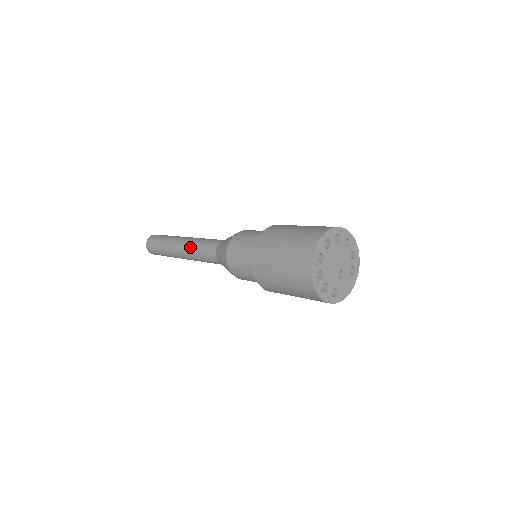
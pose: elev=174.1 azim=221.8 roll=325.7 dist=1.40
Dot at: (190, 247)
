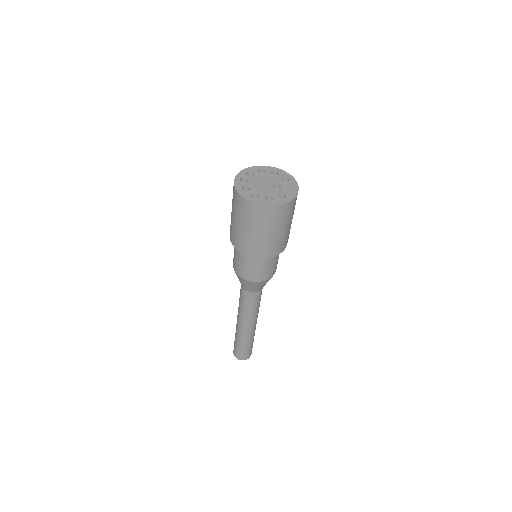
Dot at: (239, 313)
